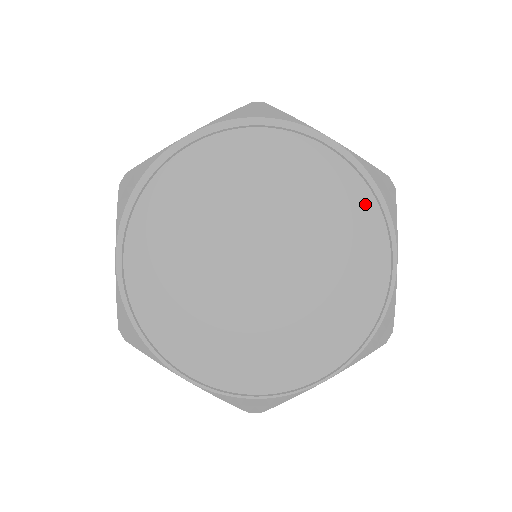
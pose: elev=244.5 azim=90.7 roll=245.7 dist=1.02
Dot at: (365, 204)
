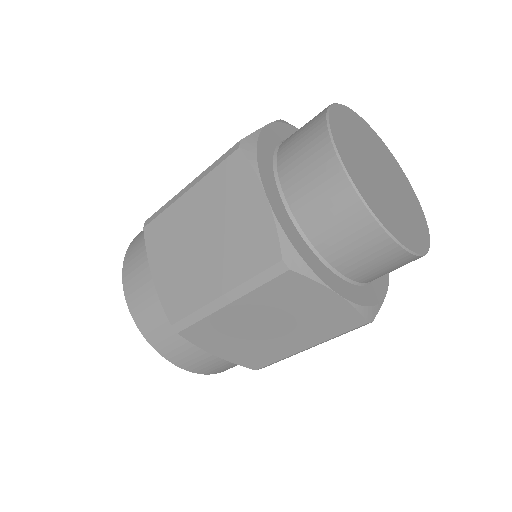
Dot at: (423, 218)
